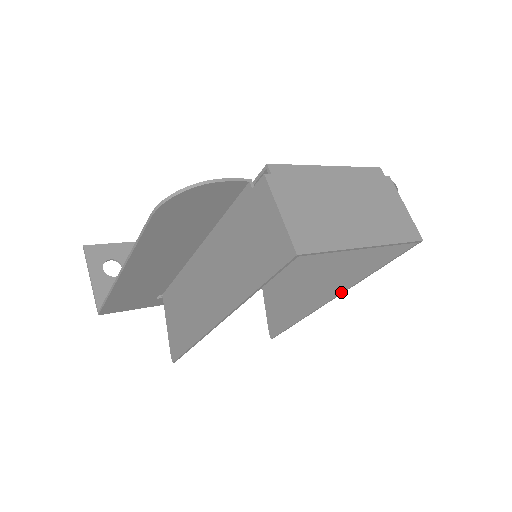
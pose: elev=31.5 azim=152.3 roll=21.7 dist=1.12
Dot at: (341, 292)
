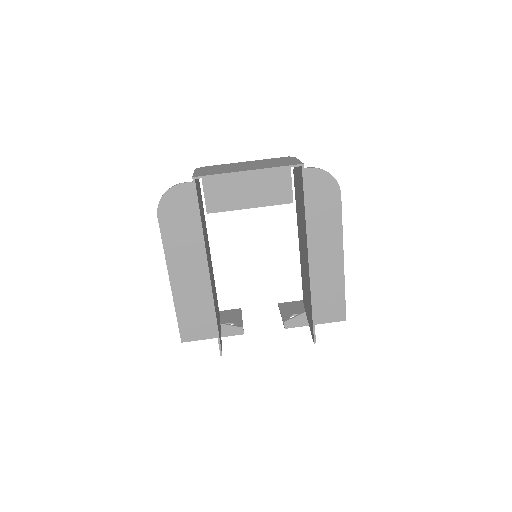
Dot at: (307, 247)
